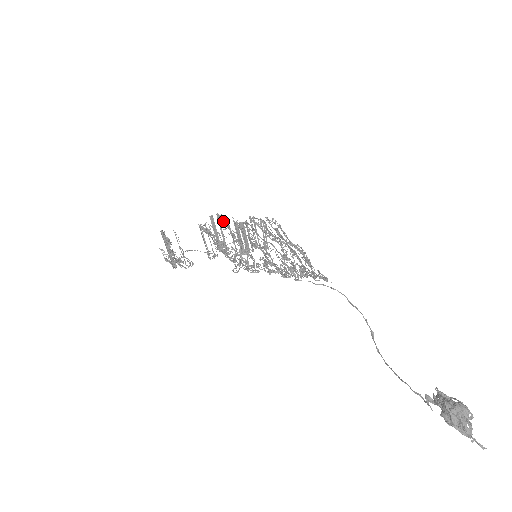
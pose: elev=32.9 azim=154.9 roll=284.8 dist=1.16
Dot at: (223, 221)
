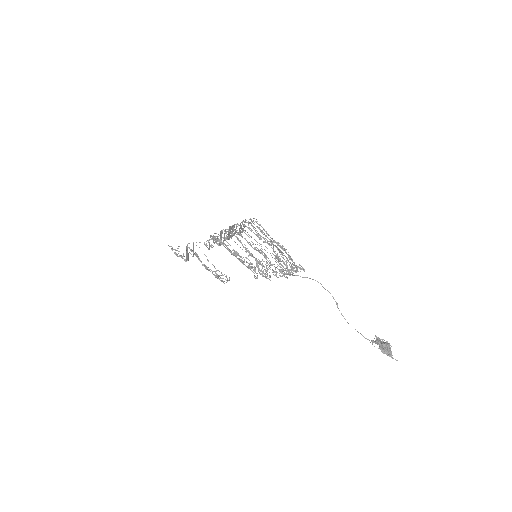
Dot at: occluded
